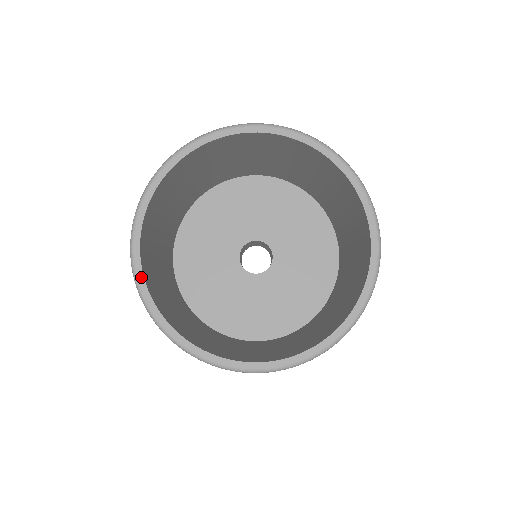
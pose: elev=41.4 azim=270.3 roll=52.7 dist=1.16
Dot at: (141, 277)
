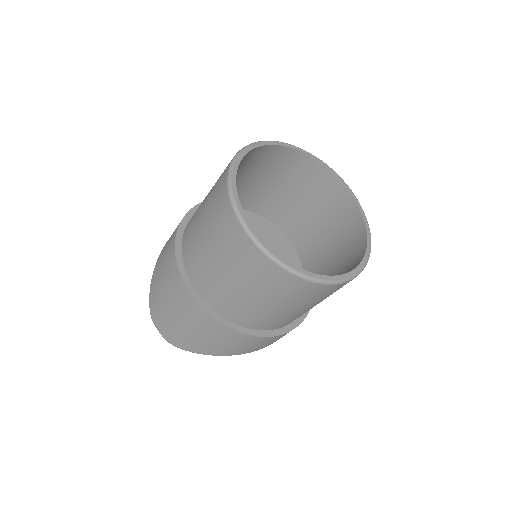
Dot at: (247, 150)
